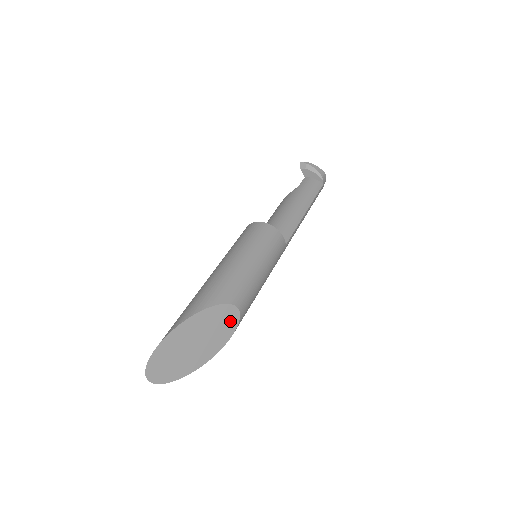
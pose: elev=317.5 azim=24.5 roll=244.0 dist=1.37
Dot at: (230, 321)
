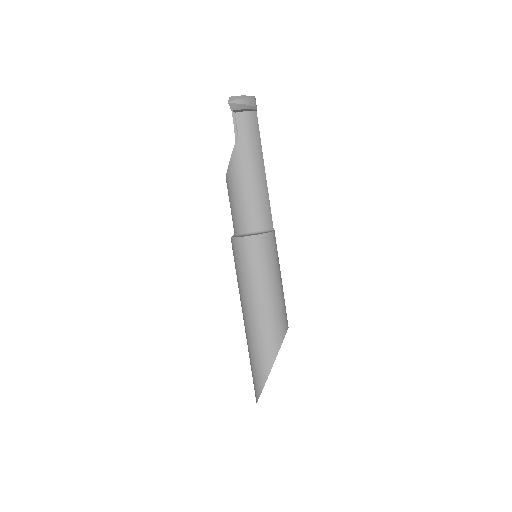
Dot at: occluded
